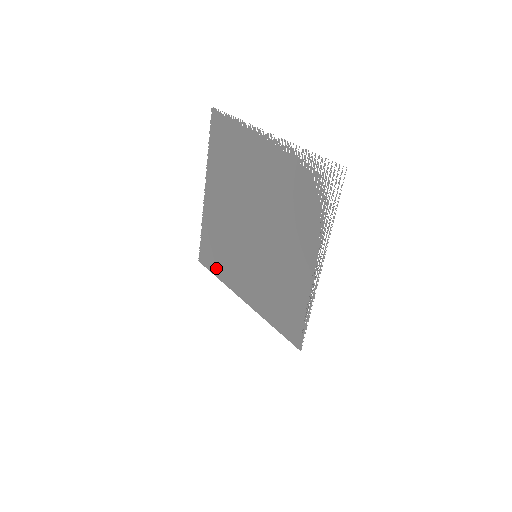
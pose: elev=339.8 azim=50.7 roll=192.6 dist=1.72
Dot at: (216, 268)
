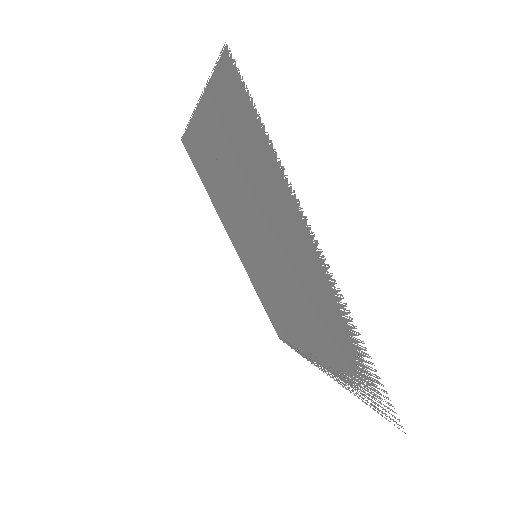
Dot at: (204, 181)
